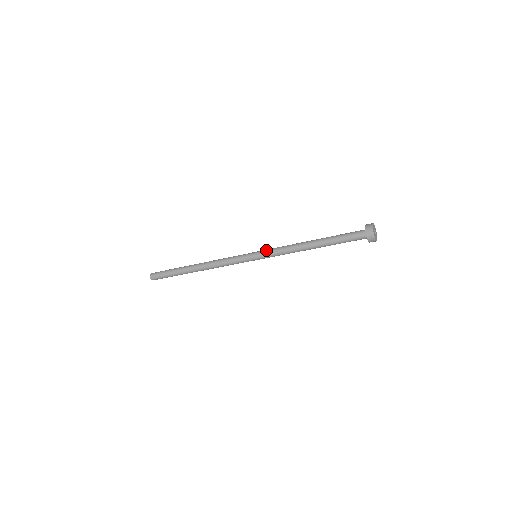
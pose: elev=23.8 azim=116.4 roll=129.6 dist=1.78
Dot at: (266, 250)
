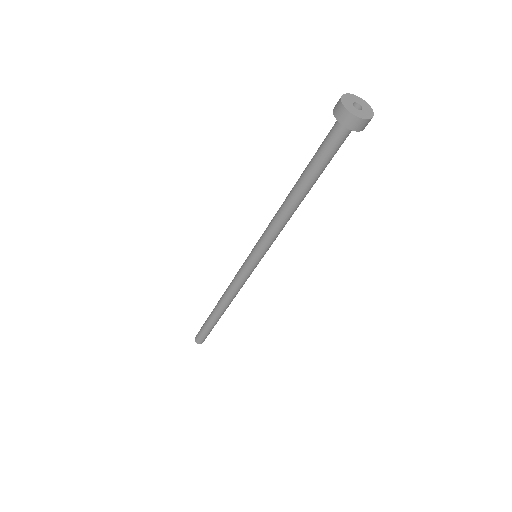
Dot at: (257, 244)
